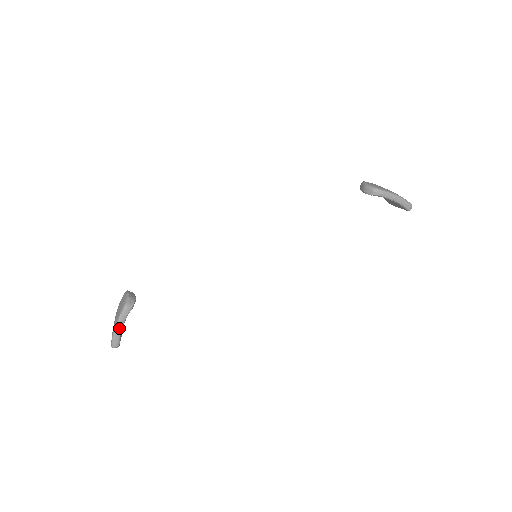
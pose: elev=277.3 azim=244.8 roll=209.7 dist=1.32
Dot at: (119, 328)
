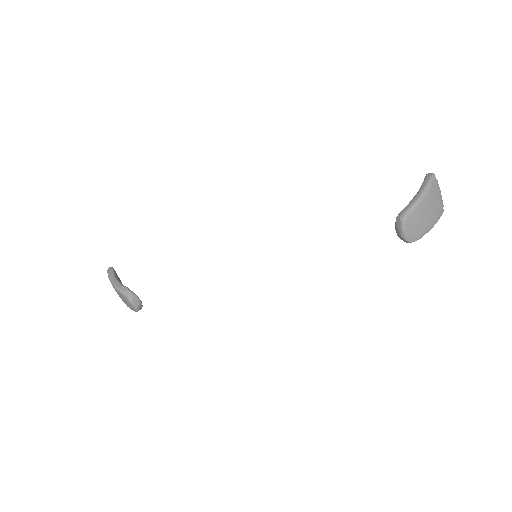
Dot at: occluded
